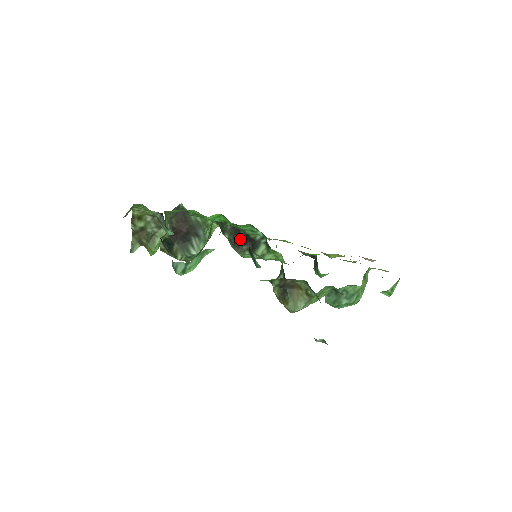
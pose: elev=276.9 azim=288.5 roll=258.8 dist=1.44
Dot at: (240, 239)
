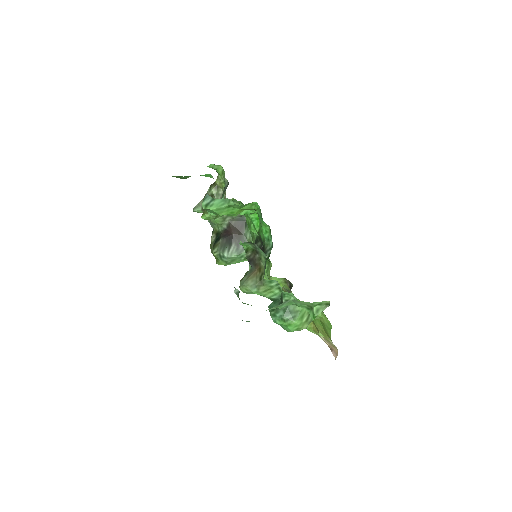
Dot at: occluded
